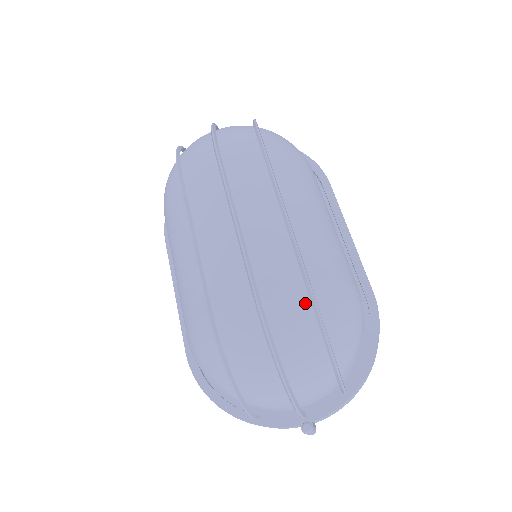
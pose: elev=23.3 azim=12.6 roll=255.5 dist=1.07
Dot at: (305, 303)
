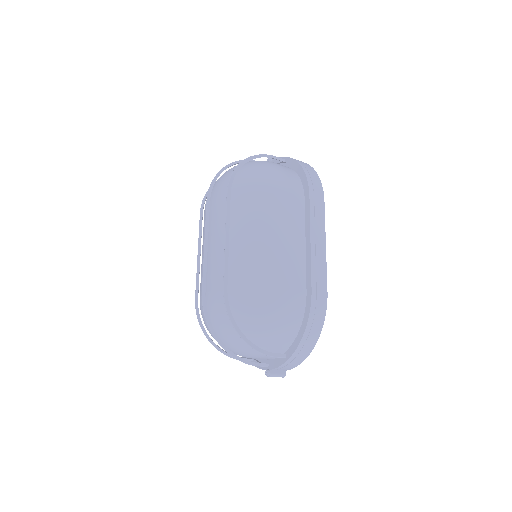
Dot at: (224, 304)
